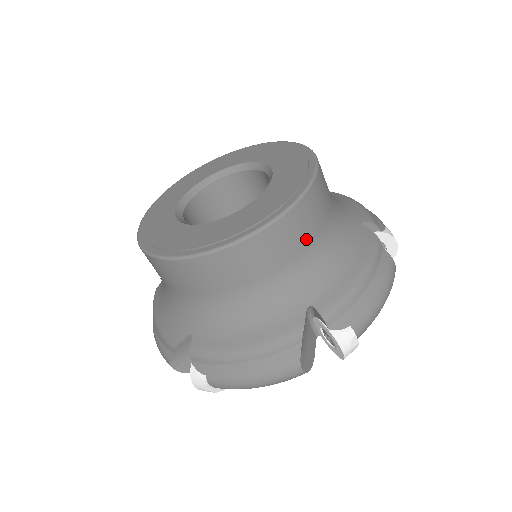
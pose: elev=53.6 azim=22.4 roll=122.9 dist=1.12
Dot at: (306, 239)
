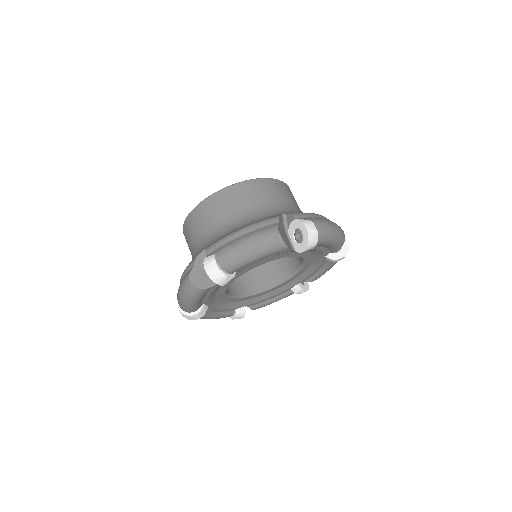
Dot at: (282, 197)
